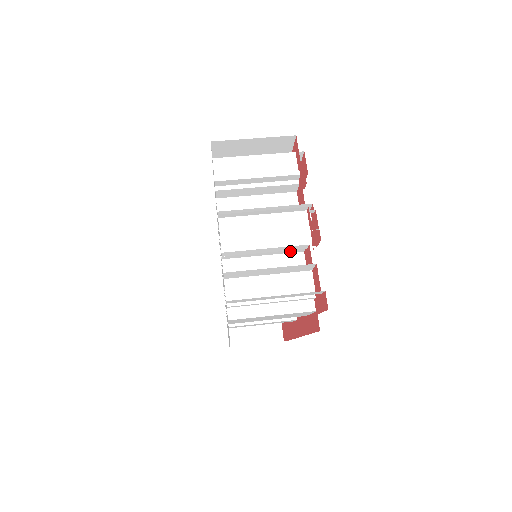
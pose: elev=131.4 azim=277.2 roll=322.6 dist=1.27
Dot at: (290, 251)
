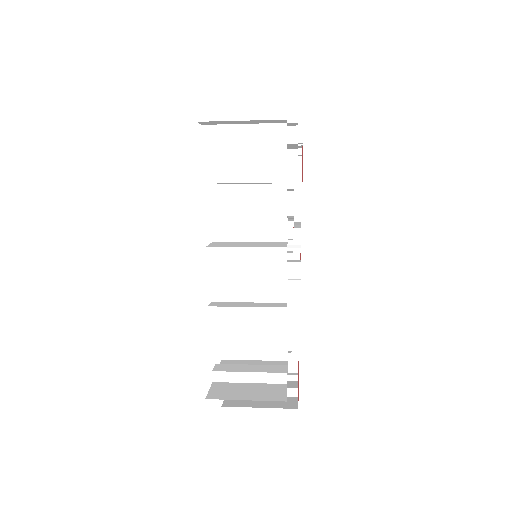
Dot at: occluded
